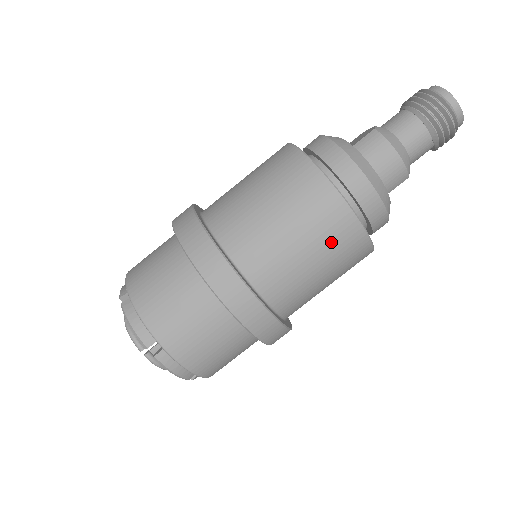
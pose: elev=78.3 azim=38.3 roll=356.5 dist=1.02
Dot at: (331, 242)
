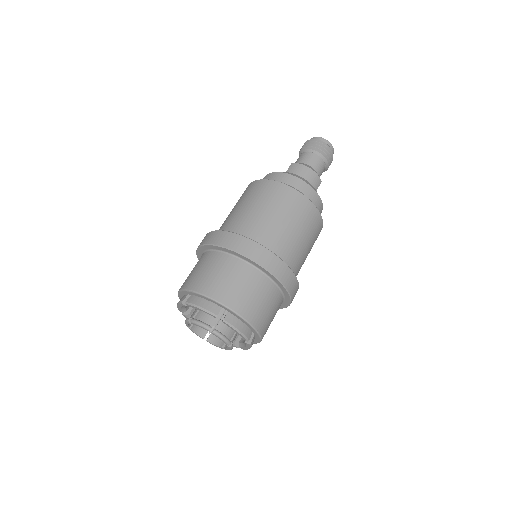
Dot at: (299, 214)
